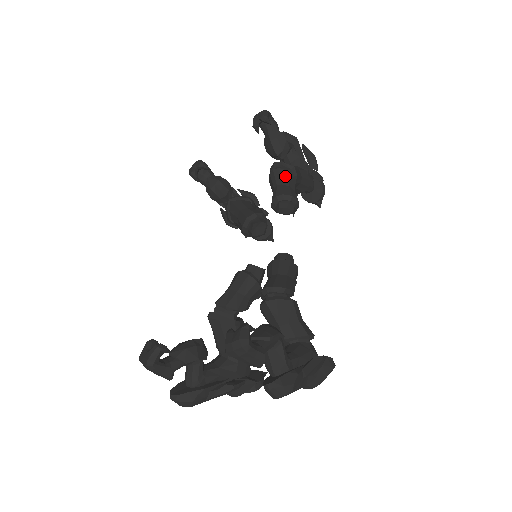
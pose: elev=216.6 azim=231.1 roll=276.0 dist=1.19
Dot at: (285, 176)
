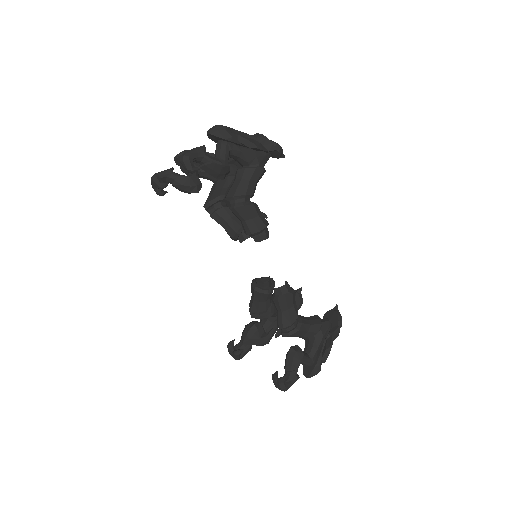
Dot at: (243, 212)
